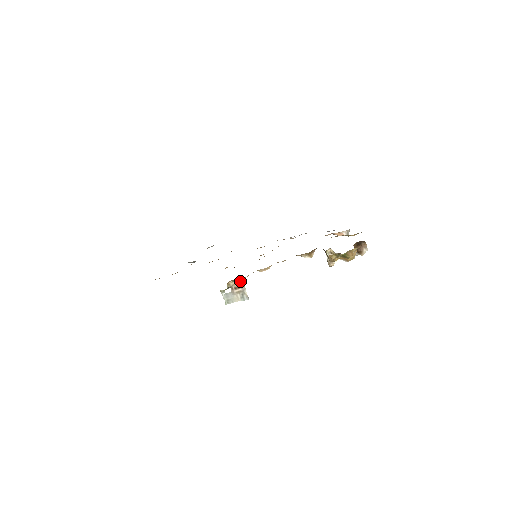
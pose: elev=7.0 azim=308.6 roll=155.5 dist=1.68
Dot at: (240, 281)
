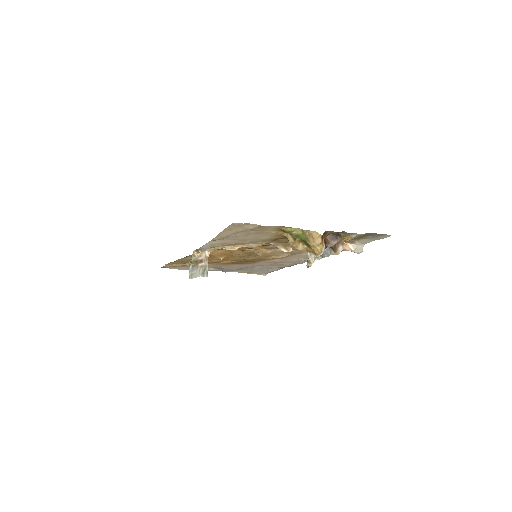
Dot at: (204, 254)
